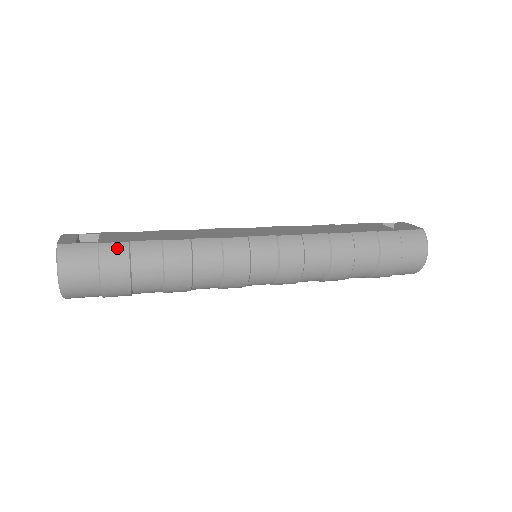
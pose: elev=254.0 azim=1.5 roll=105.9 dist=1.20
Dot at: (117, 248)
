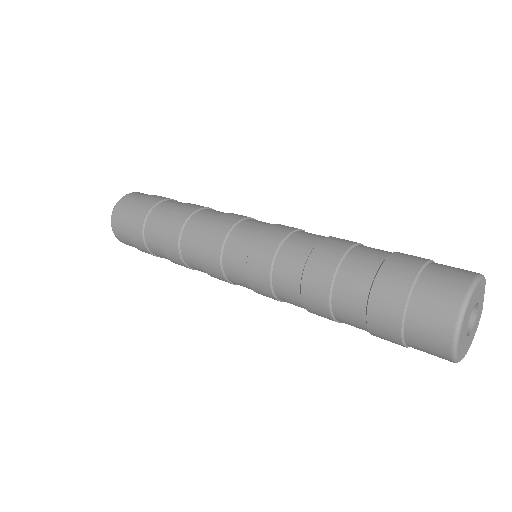
Dot at: occluded
